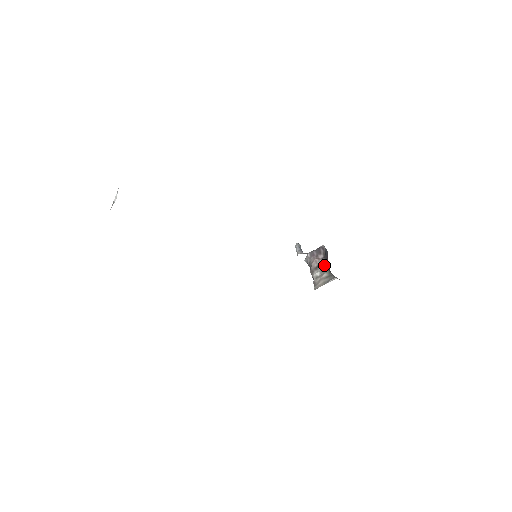
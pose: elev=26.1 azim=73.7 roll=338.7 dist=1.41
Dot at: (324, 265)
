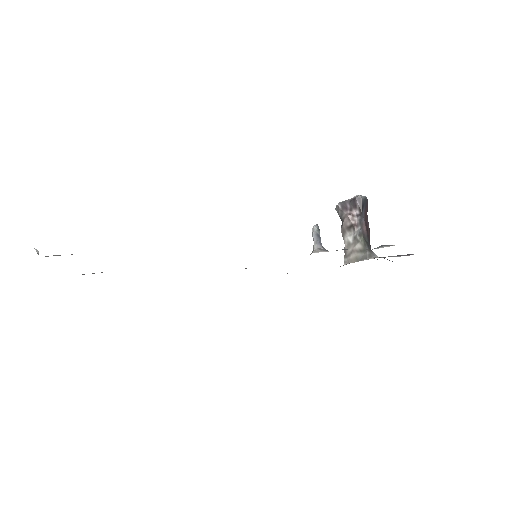
Dot at: (359, 228)
